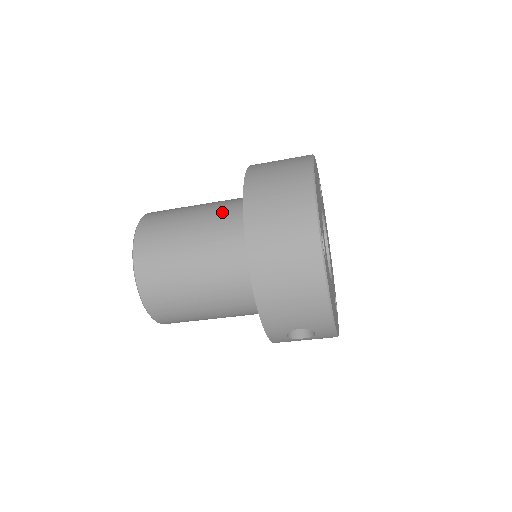
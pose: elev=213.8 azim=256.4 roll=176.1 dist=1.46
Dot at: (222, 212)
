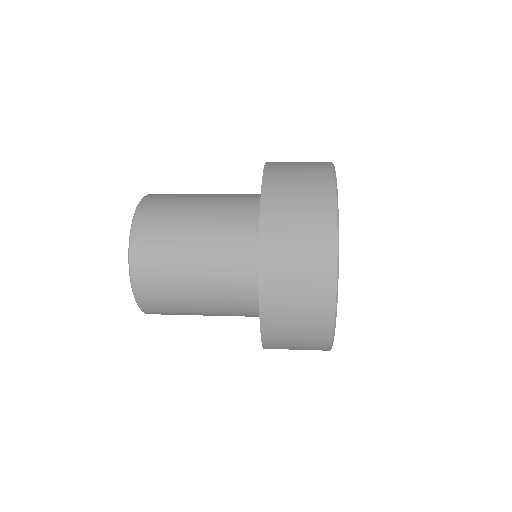
Dot at: (230, 304)
